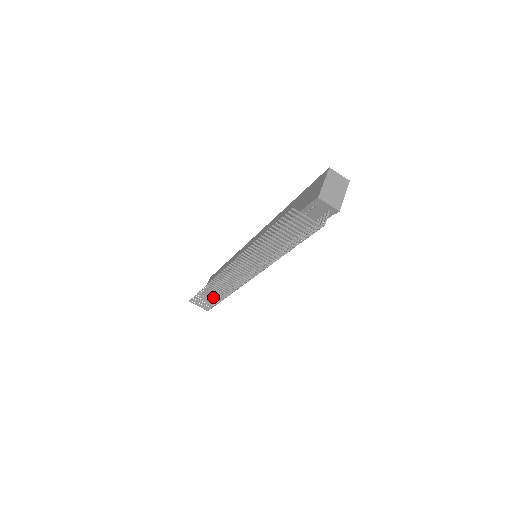
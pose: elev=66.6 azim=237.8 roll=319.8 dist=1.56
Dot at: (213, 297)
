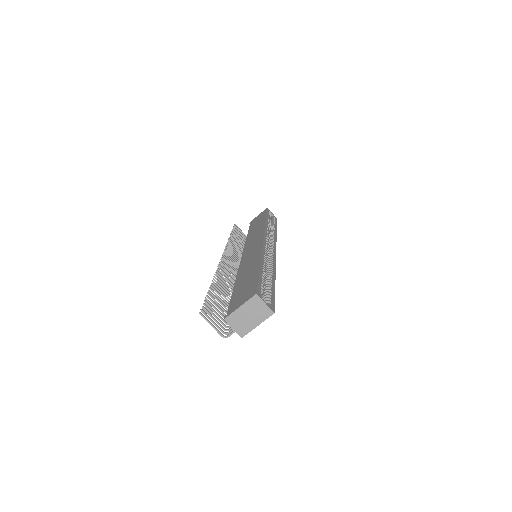
Dot at: (239, 243)
